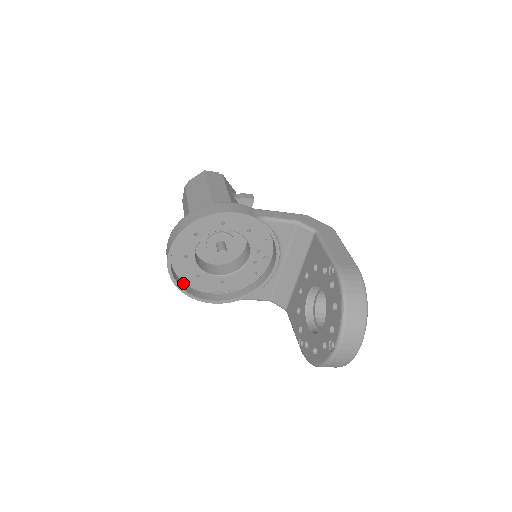
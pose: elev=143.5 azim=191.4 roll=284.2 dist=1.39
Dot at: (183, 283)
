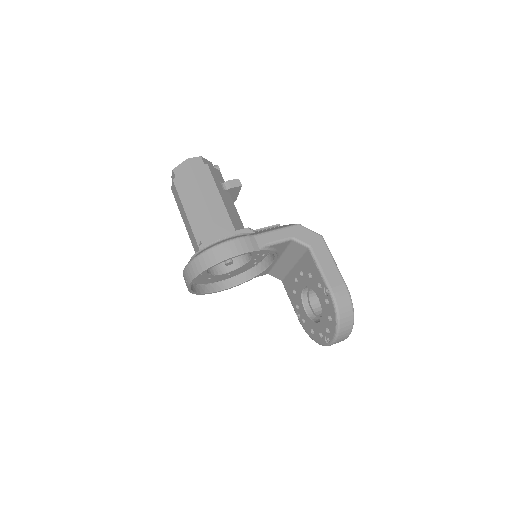
Dot at: (198, 286)
